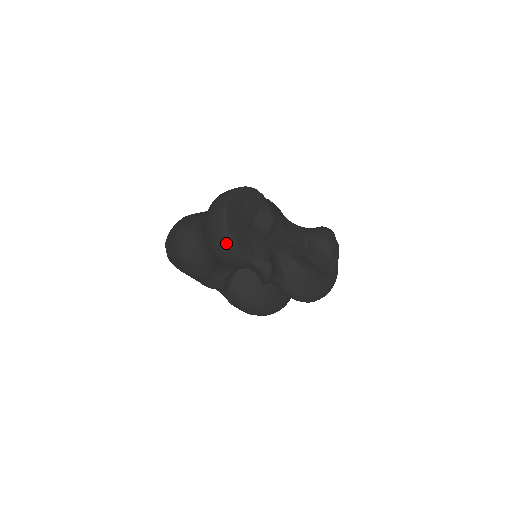
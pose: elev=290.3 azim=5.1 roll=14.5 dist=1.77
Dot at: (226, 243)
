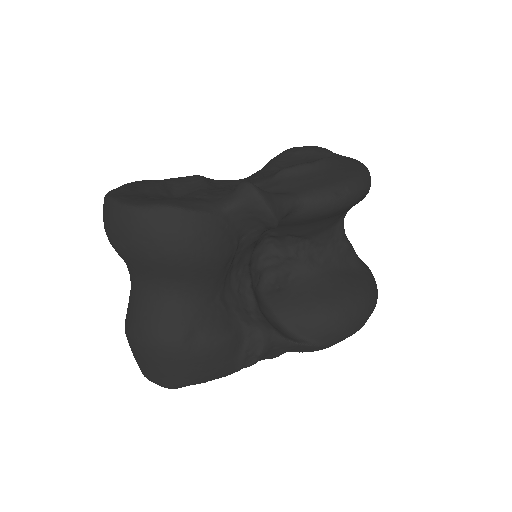
Dot at: (154, 219)
